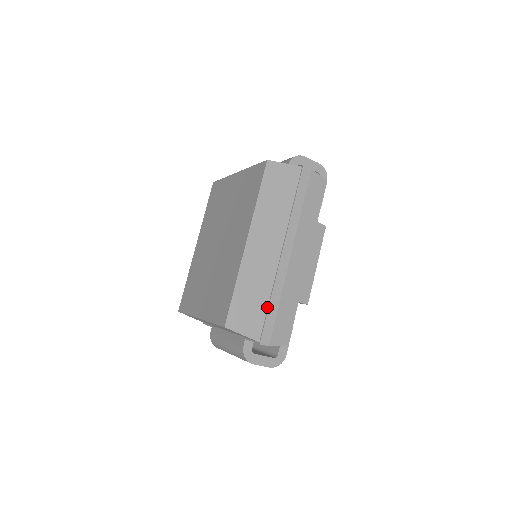
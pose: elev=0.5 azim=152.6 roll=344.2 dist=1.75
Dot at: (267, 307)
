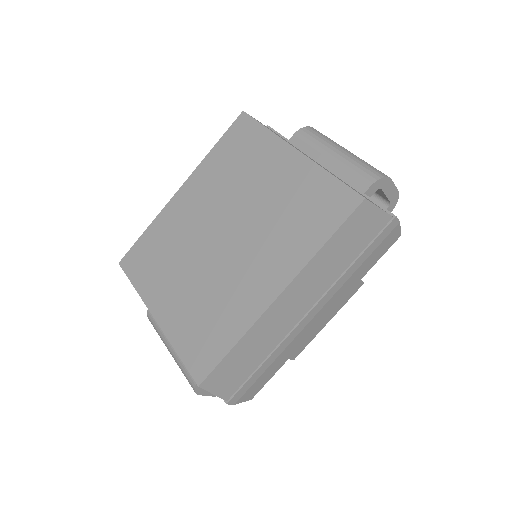
Dot at: (256, 368)
